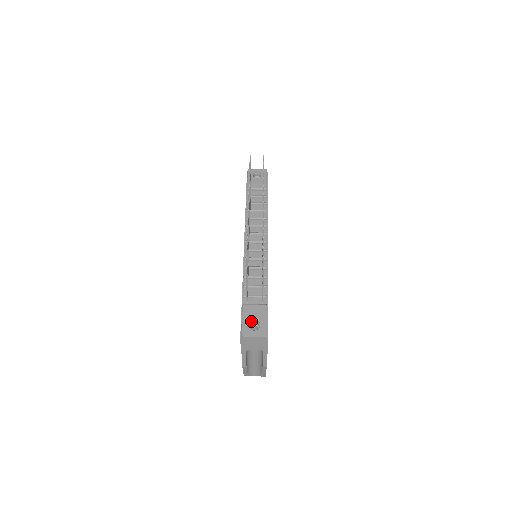
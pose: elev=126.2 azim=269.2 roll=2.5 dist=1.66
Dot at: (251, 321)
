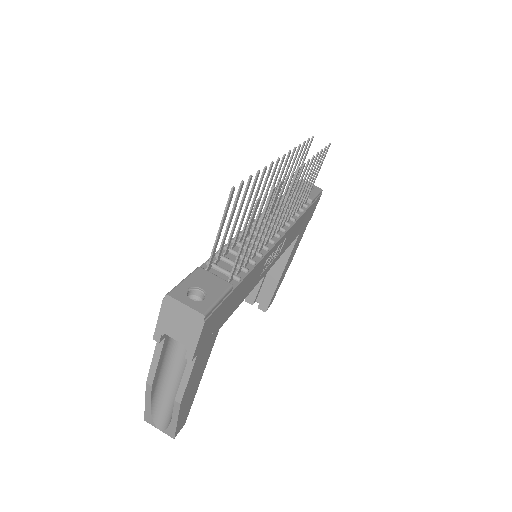
Dot at: (196, 287)
